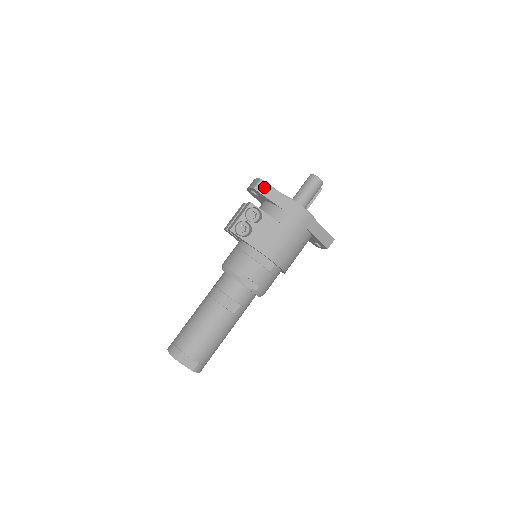
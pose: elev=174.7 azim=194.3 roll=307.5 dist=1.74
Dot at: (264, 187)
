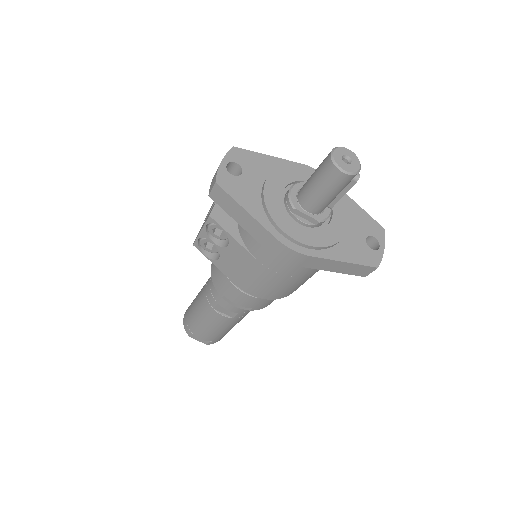
Dot at: (223, 198)
